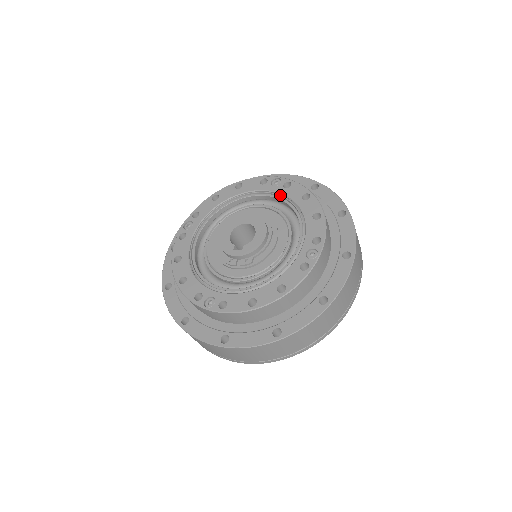
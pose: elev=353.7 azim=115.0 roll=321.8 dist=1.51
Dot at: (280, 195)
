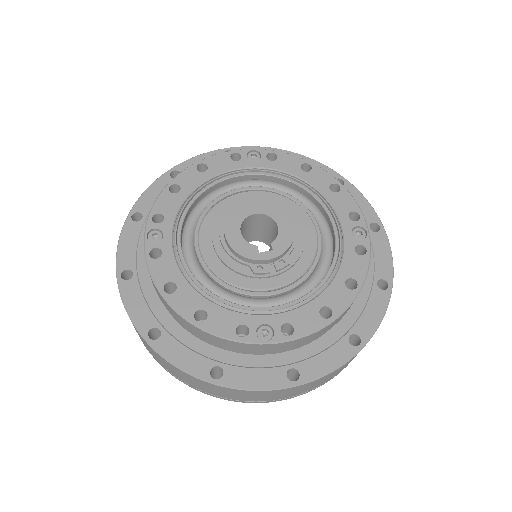
Dot at: (271, 171)
